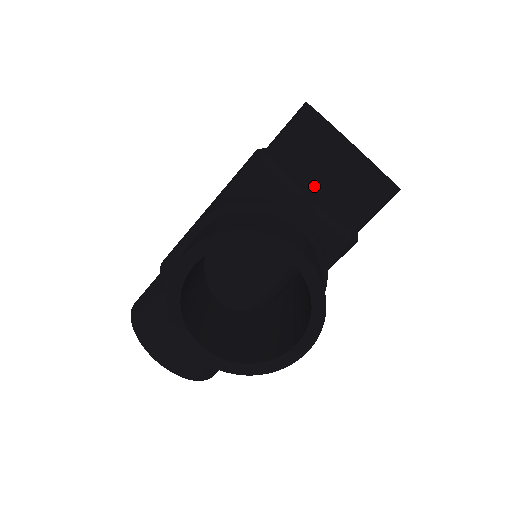
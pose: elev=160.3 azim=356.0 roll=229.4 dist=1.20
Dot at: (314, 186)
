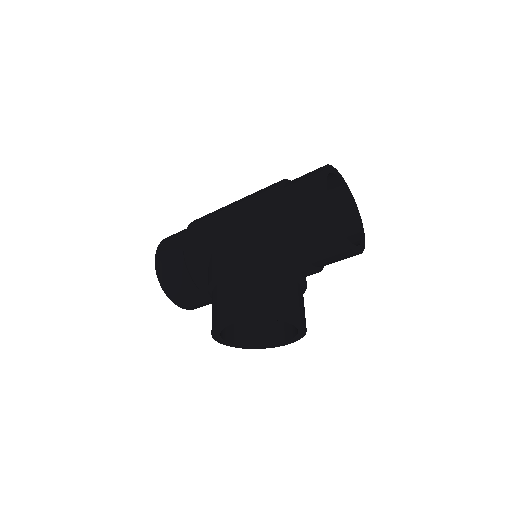
Dot at: (314, 257)
